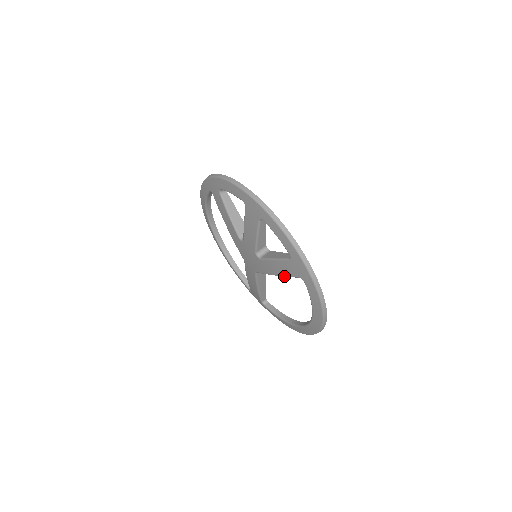
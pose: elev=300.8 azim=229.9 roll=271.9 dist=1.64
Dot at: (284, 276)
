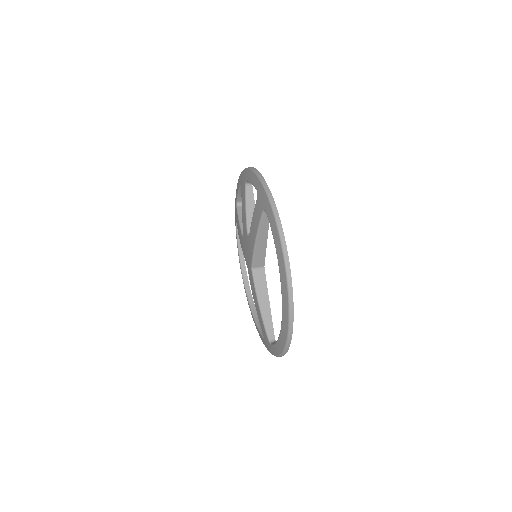
Dot at: (258, 228)
